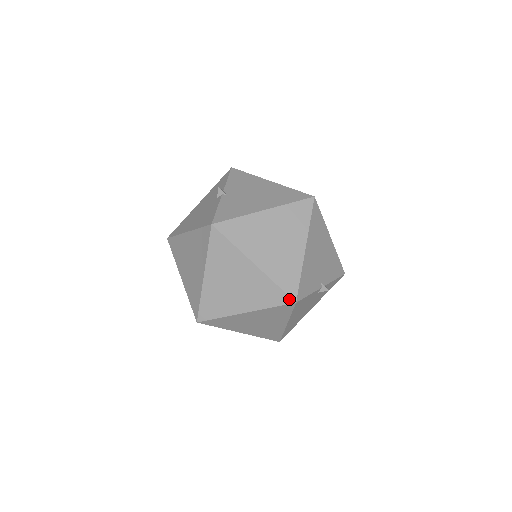
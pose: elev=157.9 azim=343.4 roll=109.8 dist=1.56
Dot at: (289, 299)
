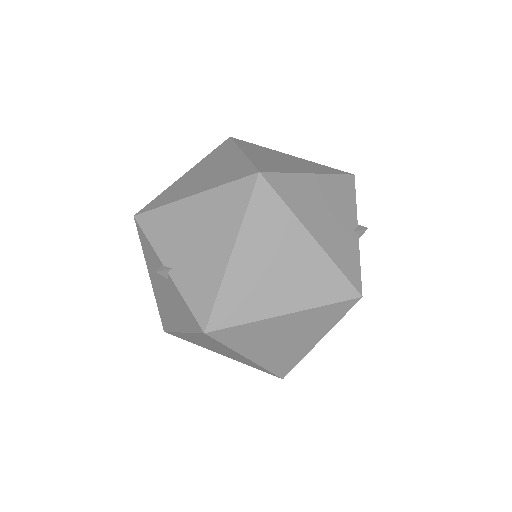
Dot at: (352, 301)
